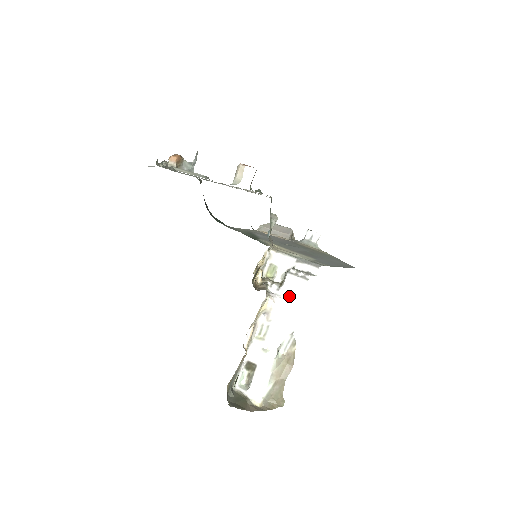
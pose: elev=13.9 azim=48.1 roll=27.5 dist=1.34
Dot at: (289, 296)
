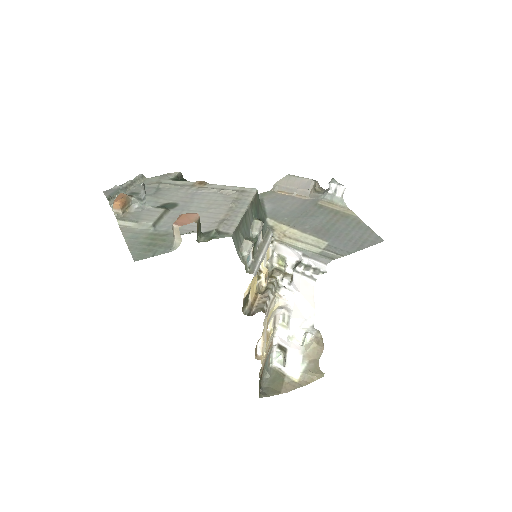
Dot at: (301, 293)
